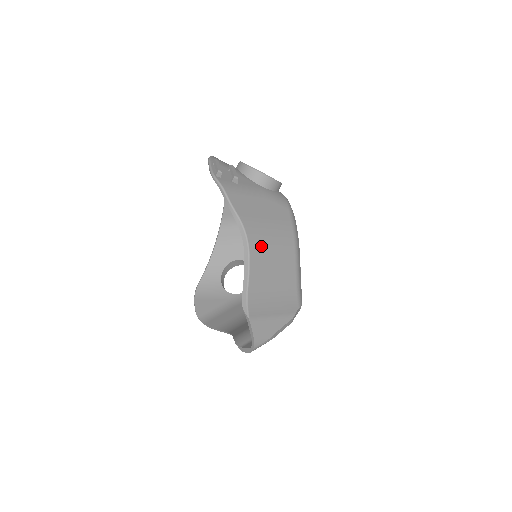
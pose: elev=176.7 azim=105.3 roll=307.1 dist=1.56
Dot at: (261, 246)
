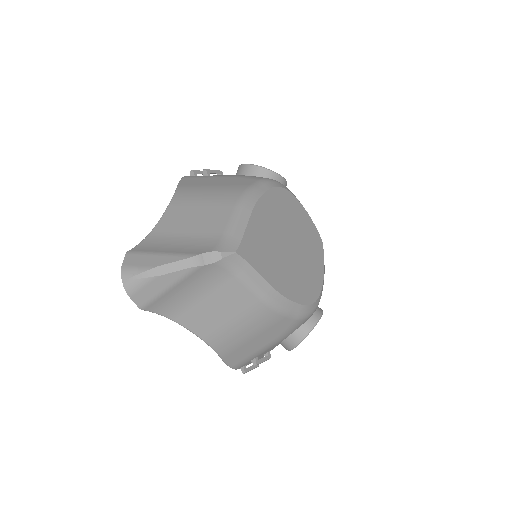
Dot at: (187, 201)
